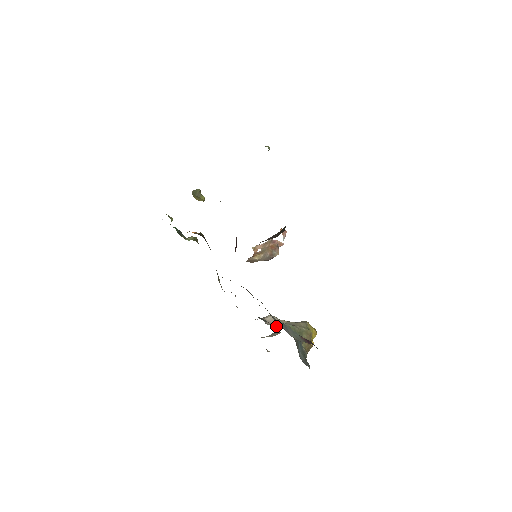
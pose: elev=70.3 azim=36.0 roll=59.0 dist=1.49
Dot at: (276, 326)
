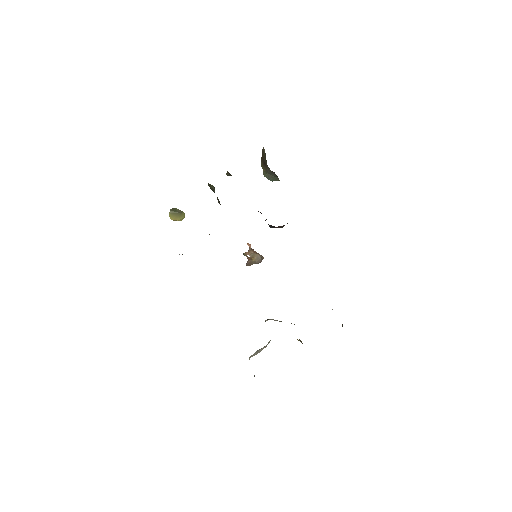
Dot at: occluded
